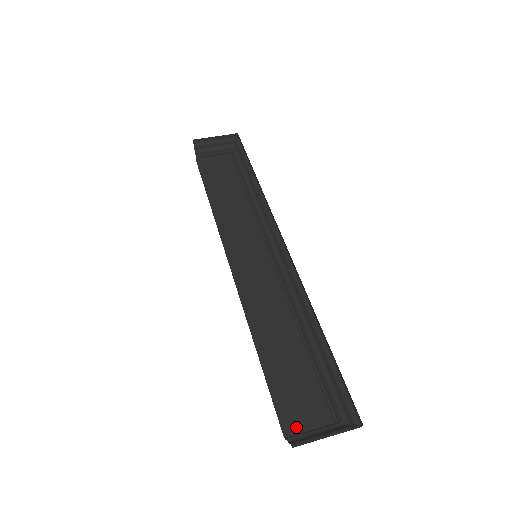
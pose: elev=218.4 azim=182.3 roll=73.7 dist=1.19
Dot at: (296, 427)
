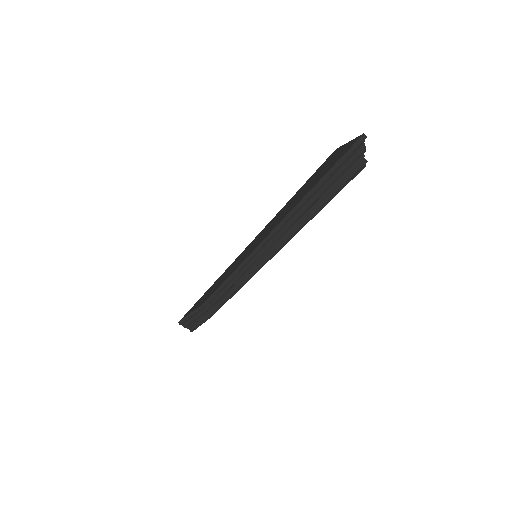
Dot at: occluded
